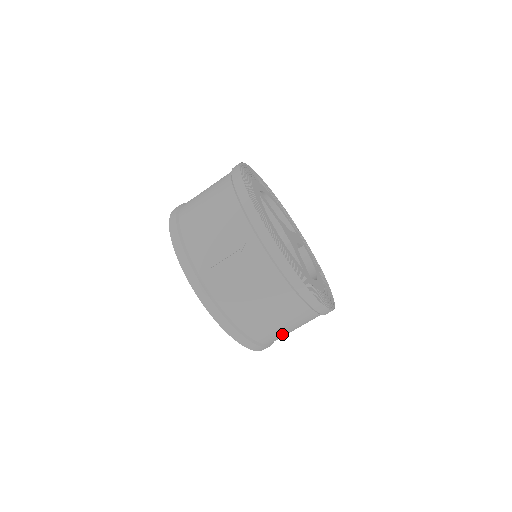
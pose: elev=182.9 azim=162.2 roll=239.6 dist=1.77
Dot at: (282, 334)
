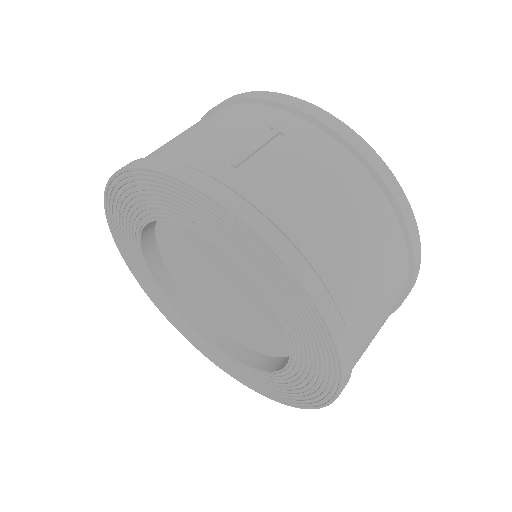
Dot at: (370, 326)
